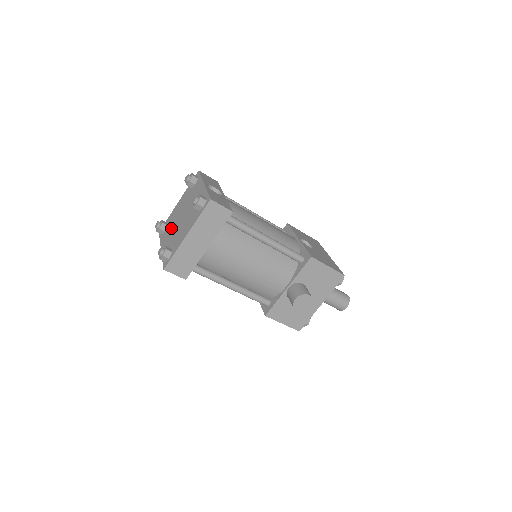
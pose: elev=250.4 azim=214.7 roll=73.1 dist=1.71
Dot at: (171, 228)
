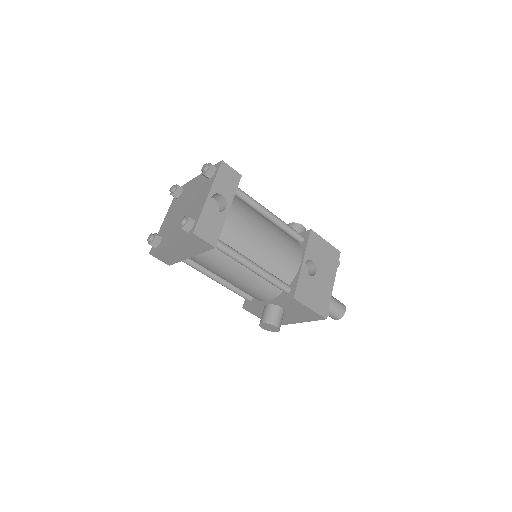
Dot at: (177, 206)
